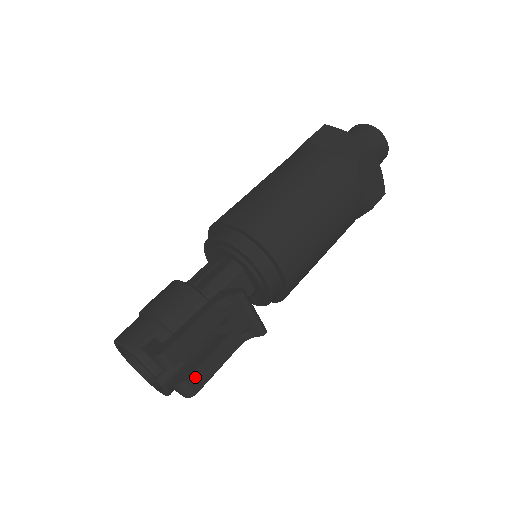
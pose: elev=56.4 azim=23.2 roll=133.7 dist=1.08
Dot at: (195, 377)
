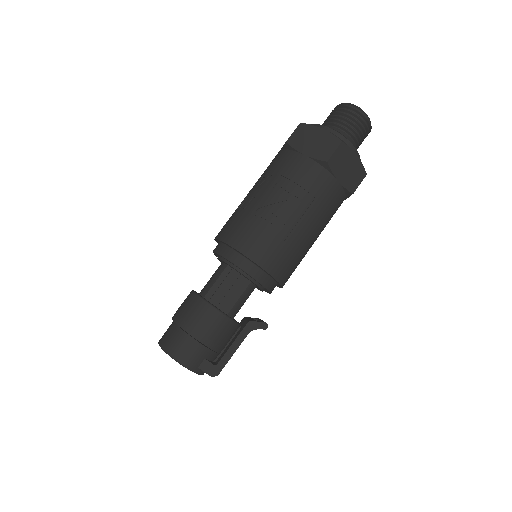
Dot at: occluded
